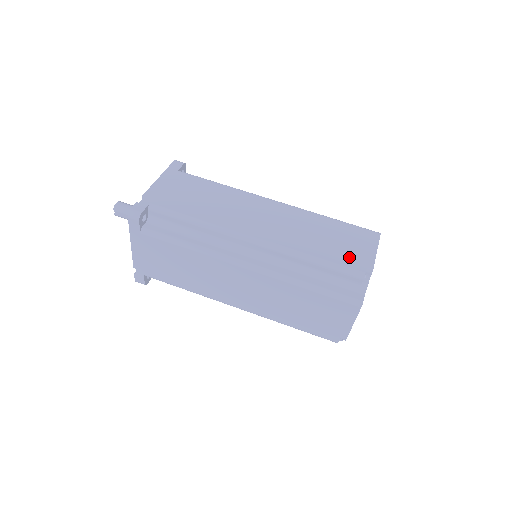
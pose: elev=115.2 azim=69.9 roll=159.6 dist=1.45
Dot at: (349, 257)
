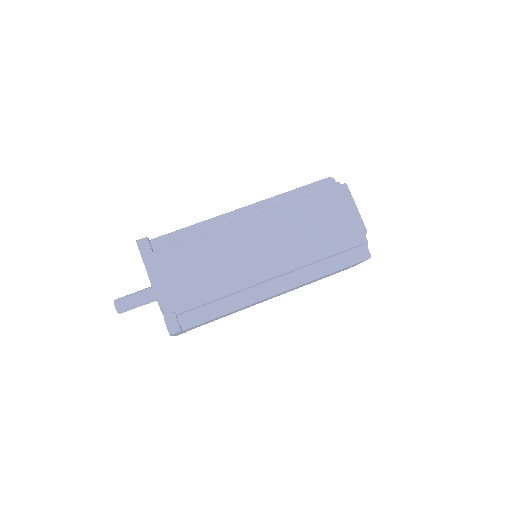
Dot at: (345, 232)
